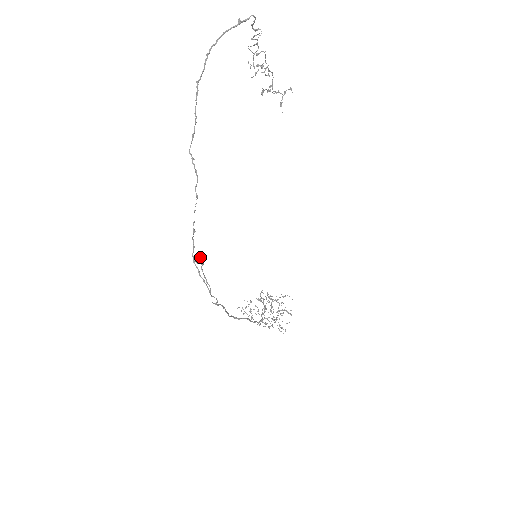
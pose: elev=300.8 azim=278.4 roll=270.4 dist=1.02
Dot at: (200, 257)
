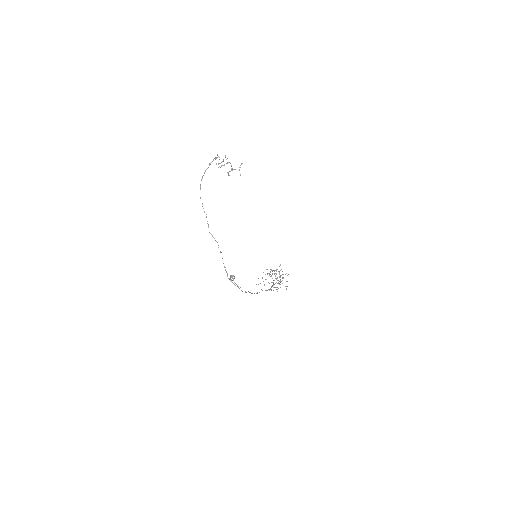
Dot at: (232, 278)
